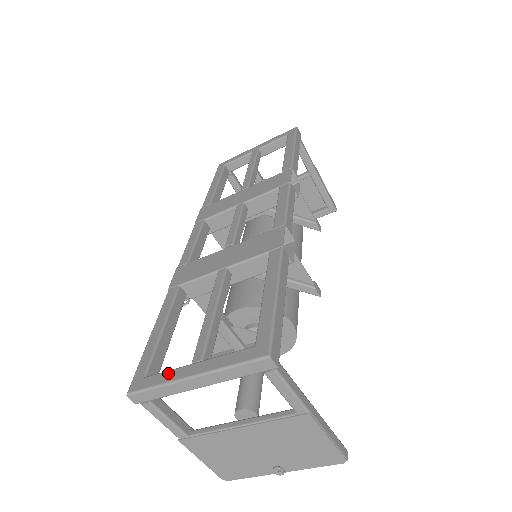
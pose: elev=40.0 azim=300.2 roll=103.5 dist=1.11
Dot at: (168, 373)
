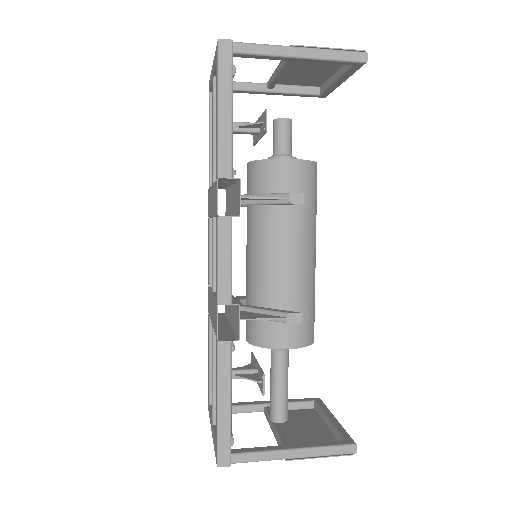
Dot at: (210, 417)
